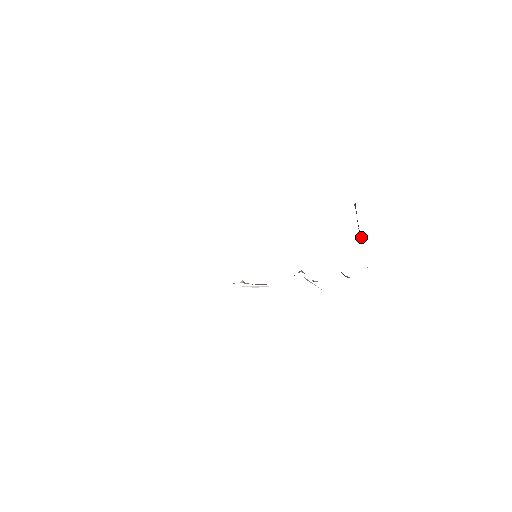
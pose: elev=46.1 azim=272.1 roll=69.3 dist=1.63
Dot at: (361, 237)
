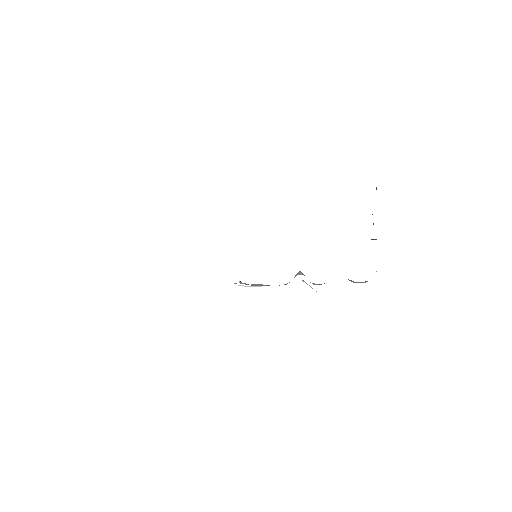
Dot at: (373, 239)
